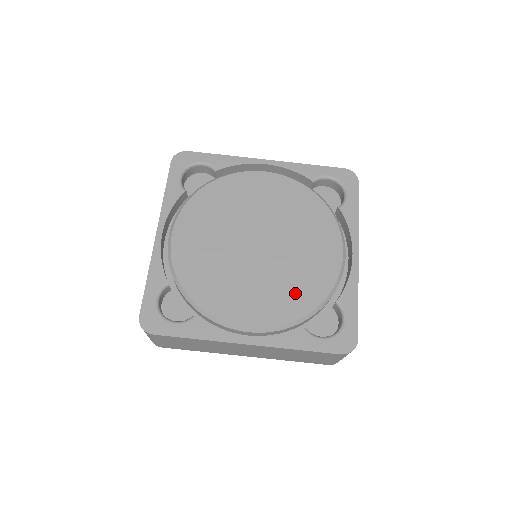
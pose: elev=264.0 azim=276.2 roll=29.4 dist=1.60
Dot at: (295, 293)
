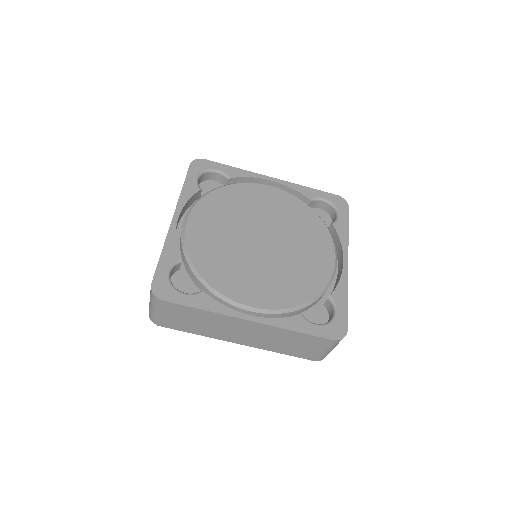
Dot at: (294, 284)
